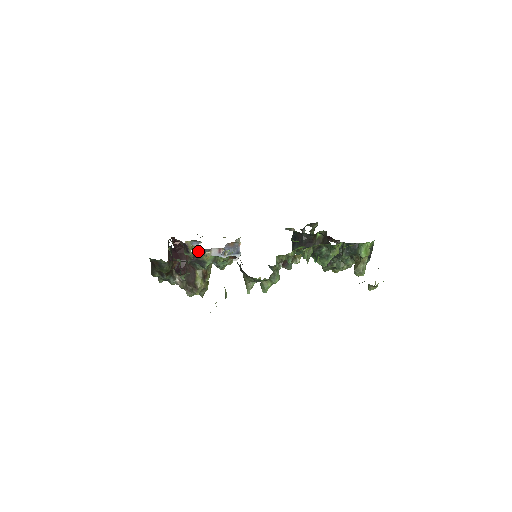
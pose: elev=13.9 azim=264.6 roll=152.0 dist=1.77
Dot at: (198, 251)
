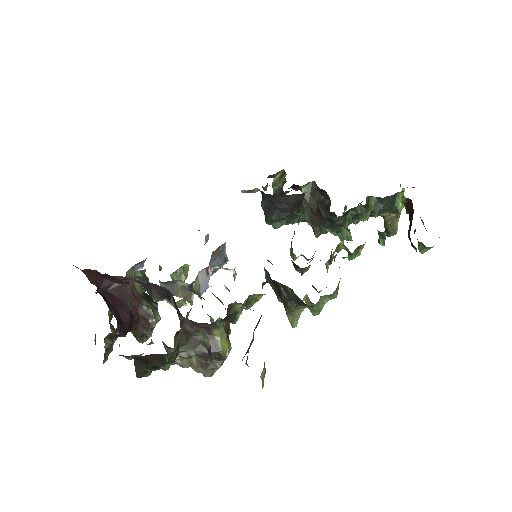
Dot at: (162, 283)
